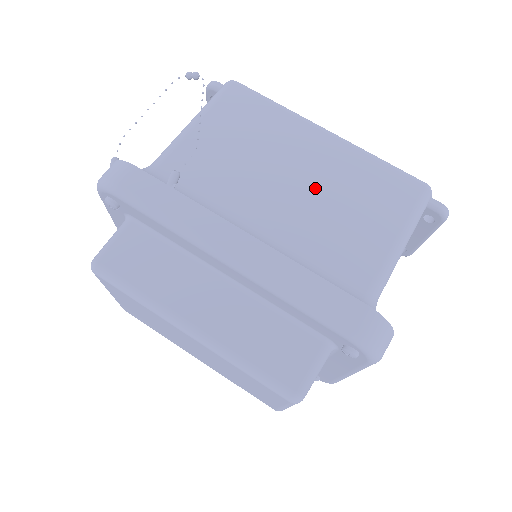
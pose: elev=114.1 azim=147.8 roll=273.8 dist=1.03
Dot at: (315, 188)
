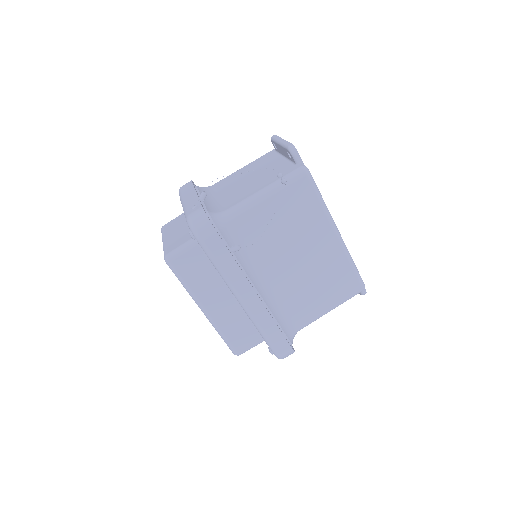
Dot at: (307, 269)
